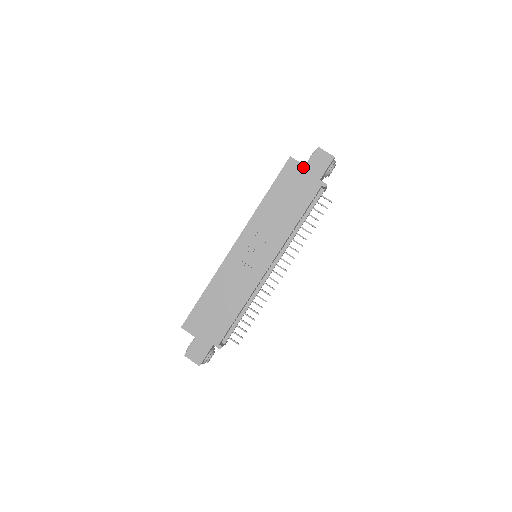
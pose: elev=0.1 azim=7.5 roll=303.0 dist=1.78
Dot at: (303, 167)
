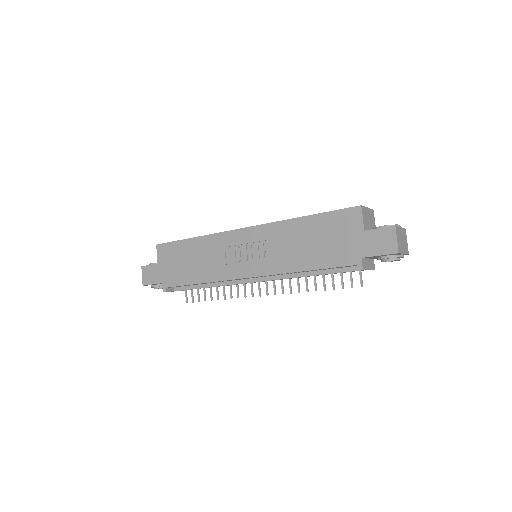
Dot at: (361, 229)
